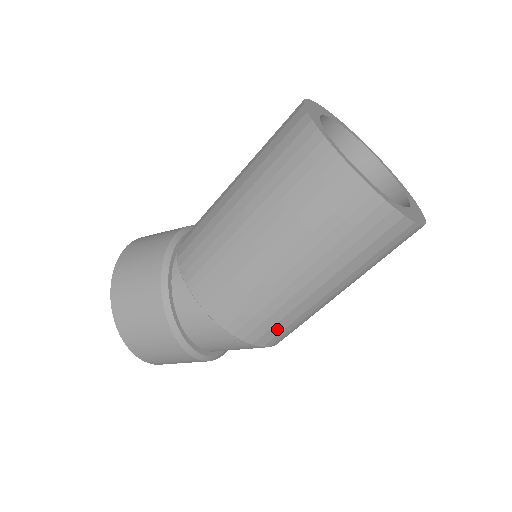
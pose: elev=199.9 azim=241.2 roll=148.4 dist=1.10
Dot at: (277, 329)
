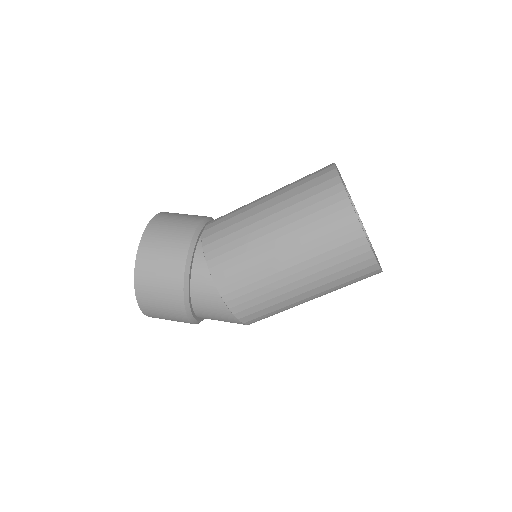
Dot at: (261, 313)
